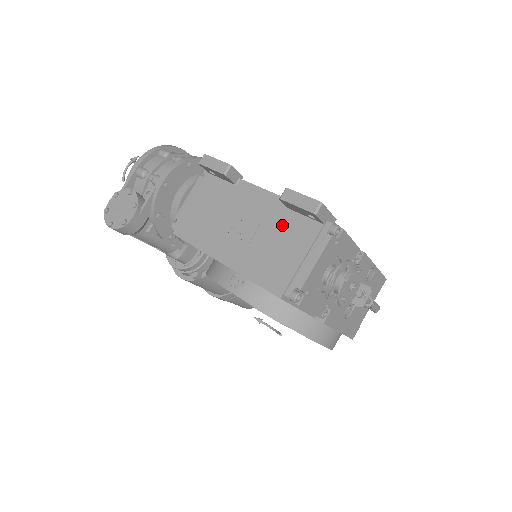
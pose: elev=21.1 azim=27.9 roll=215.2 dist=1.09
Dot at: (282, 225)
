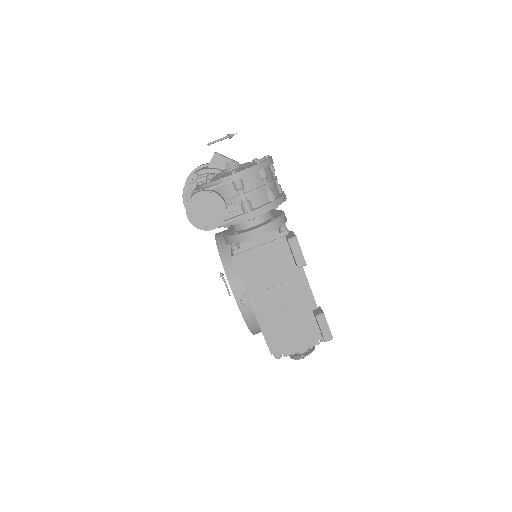
Dot at: (302, 317)
